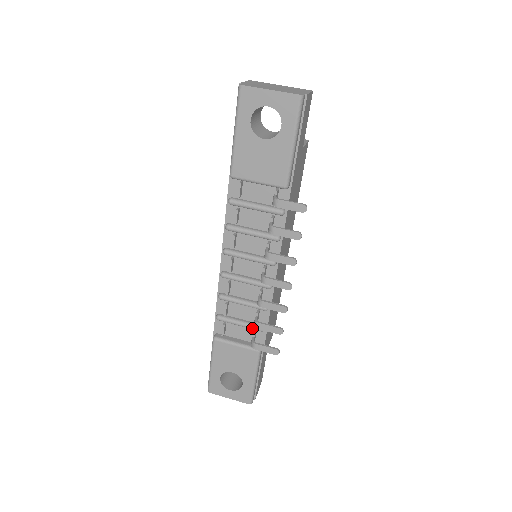
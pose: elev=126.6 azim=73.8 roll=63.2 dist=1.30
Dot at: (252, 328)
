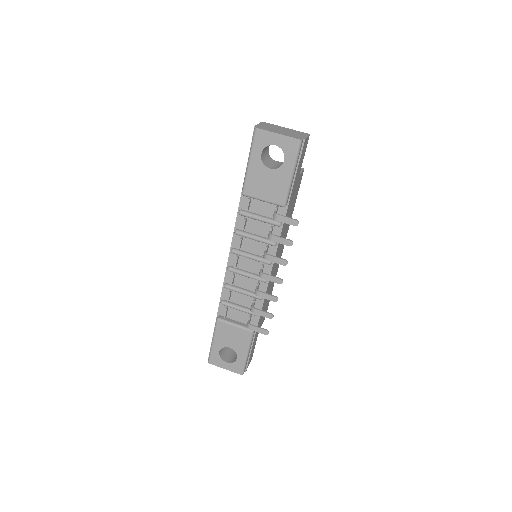
Dot at: (249, 313)
